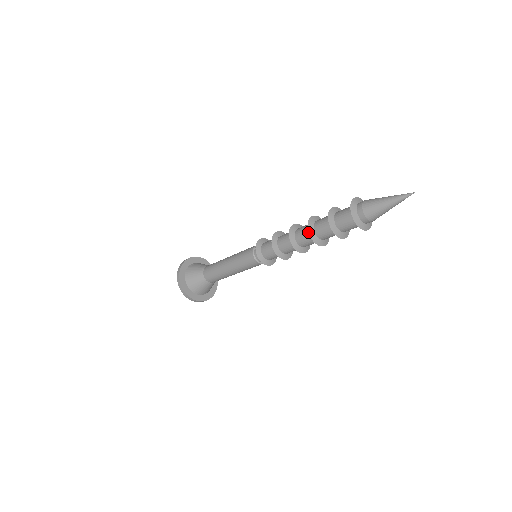
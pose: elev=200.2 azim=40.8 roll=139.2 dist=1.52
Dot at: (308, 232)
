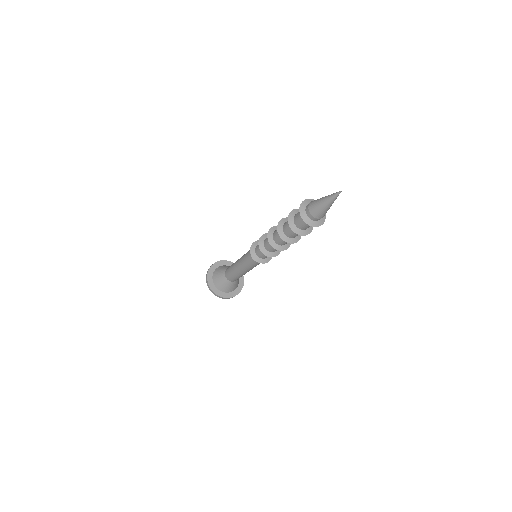
Dot at: occluded
